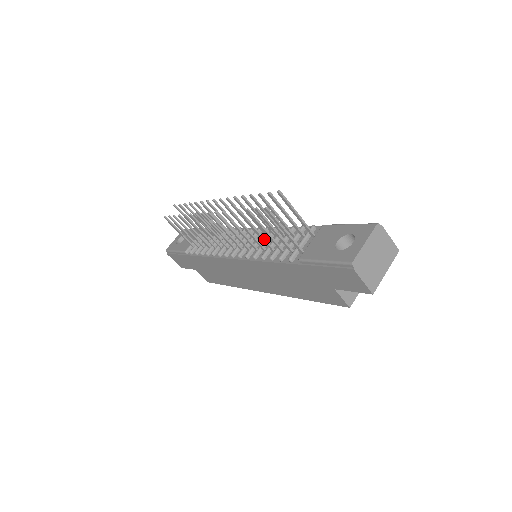
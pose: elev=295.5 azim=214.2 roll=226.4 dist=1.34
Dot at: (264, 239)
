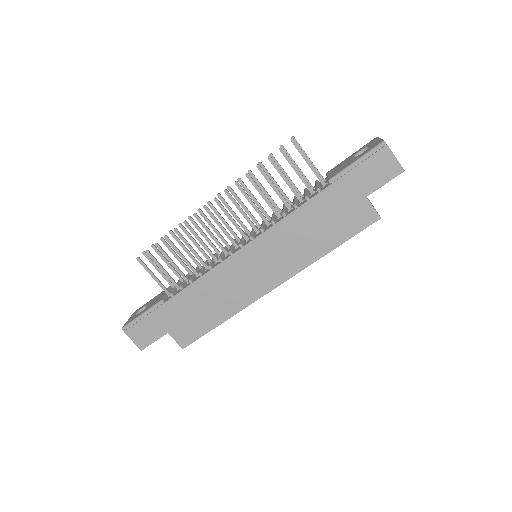
Dot at: (282, 195)
